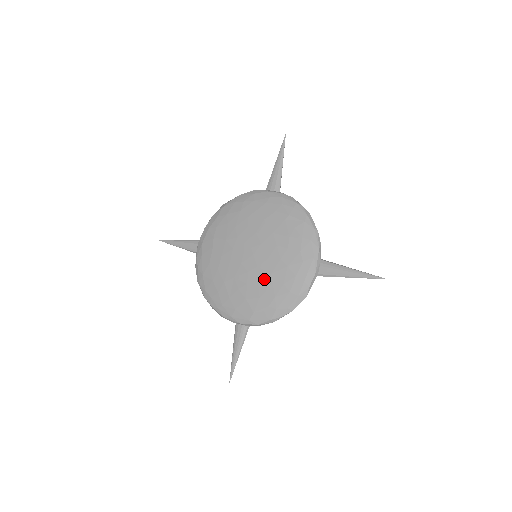
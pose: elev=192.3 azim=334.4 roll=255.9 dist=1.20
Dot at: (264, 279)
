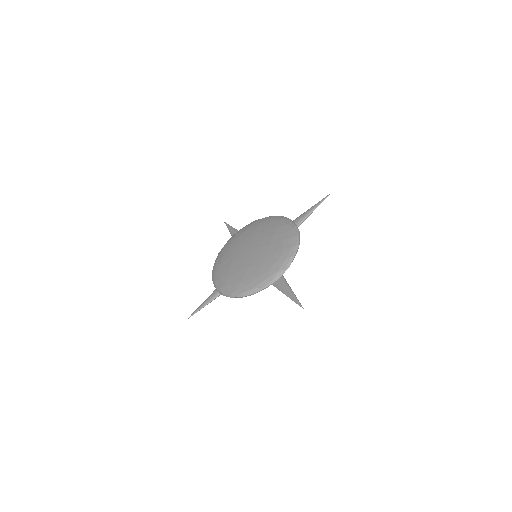
Dot at: (244, 268)
